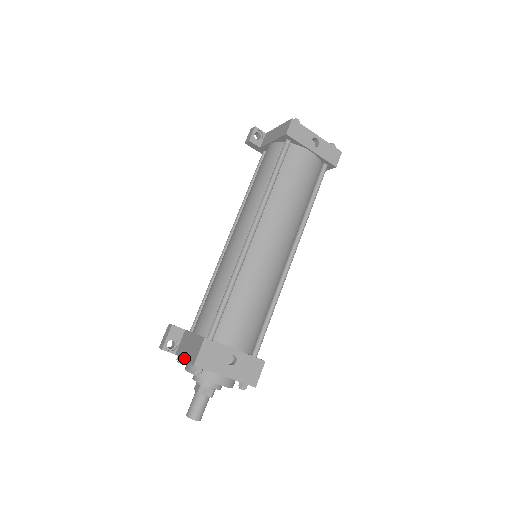
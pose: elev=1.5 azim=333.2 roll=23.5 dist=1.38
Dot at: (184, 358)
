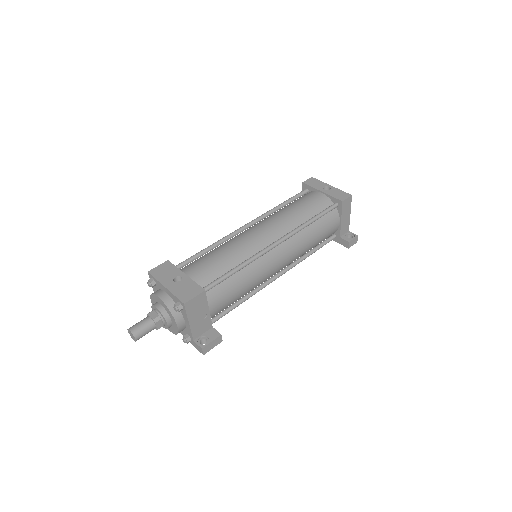
Dot at: (154, 289)
